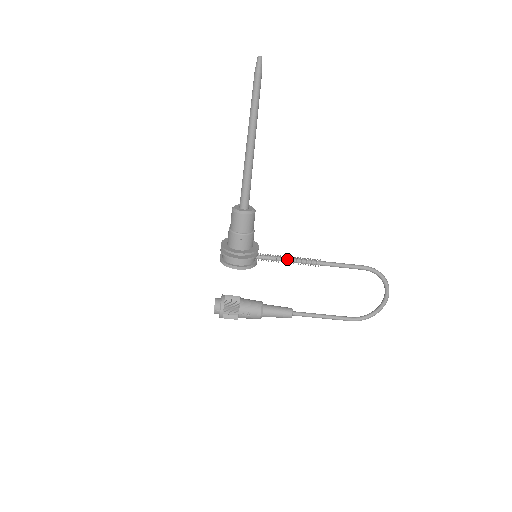
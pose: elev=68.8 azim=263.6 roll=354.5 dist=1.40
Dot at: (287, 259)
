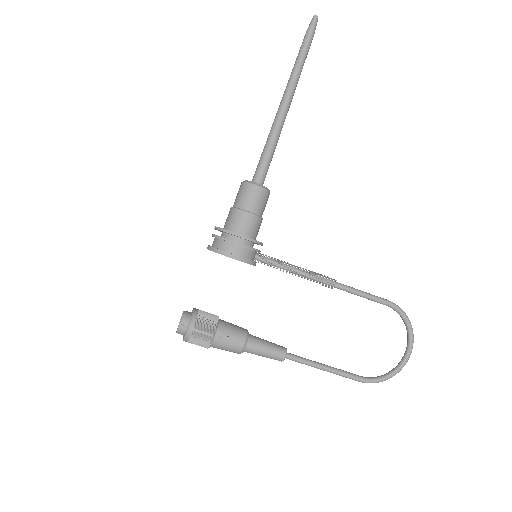
Dot at: (295, 268)
